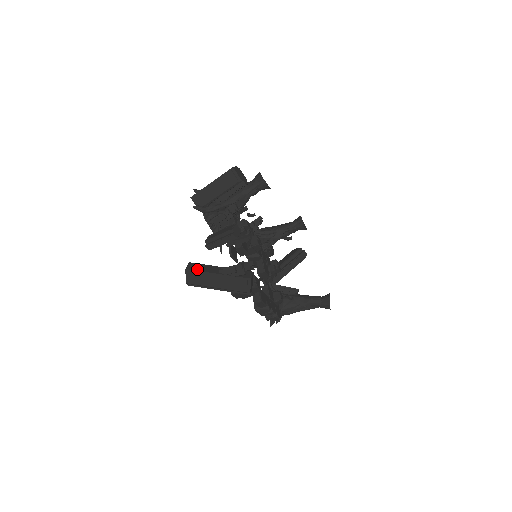
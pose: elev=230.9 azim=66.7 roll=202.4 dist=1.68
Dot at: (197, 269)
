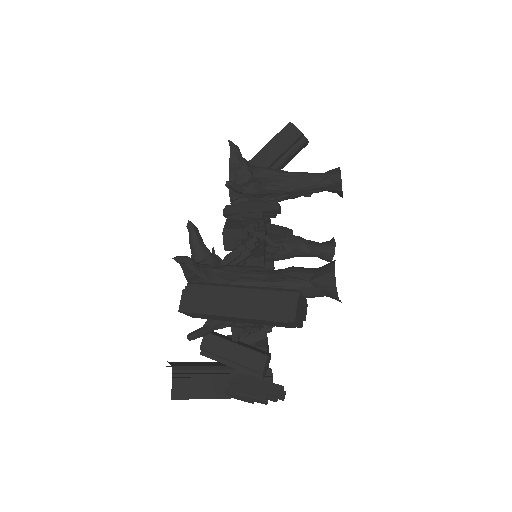
Dot at: (189, 396)
